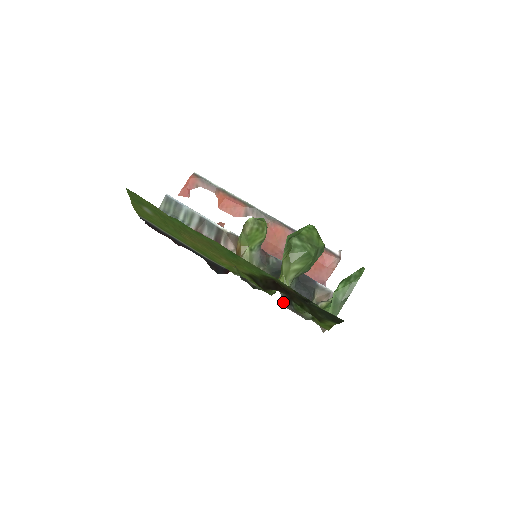
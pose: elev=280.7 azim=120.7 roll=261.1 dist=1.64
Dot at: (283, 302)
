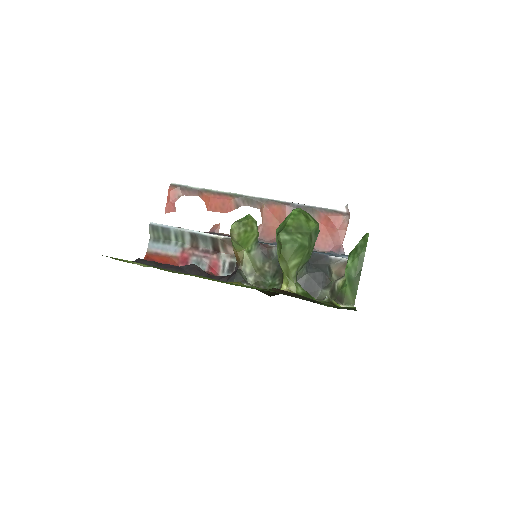
Dot at: occluded
